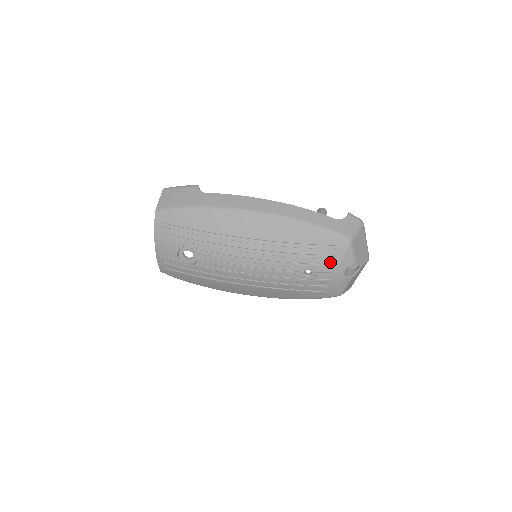
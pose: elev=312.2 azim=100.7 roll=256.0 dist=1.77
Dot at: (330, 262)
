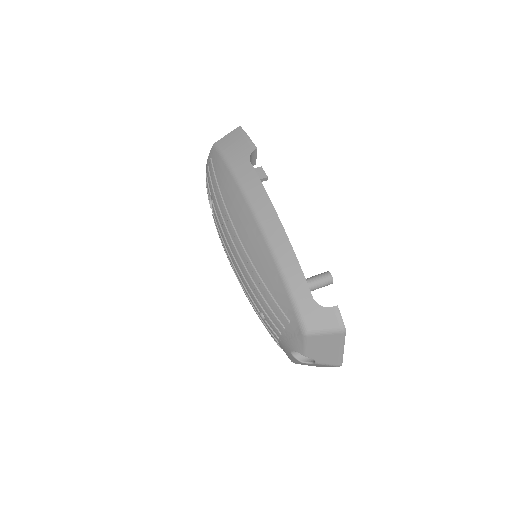
Dot at: (280, 329)
